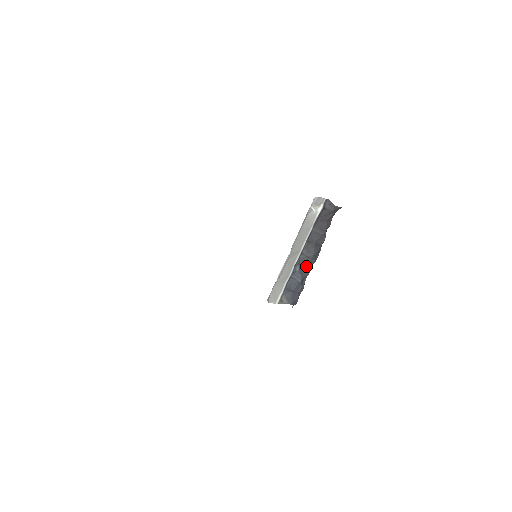
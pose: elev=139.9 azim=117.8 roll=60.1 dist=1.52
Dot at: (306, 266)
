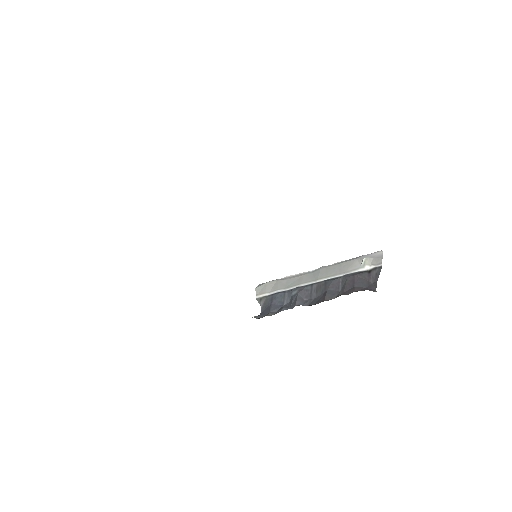
Dot at: (298, 300)
